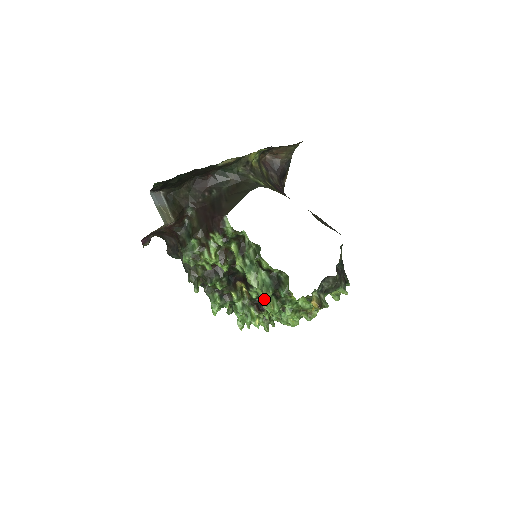
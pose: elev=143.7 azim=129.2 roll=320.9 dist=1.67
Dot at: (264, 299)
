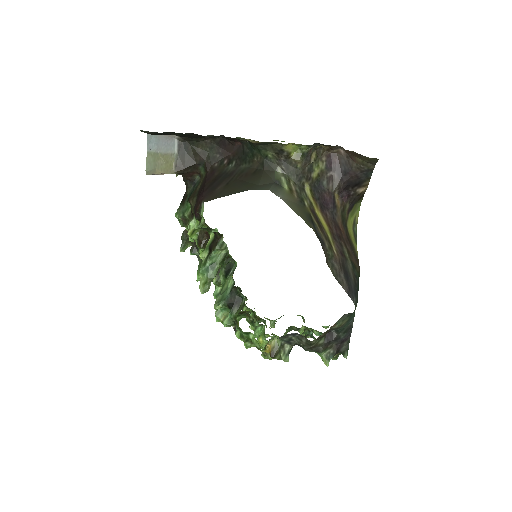
Dot at: occluded
